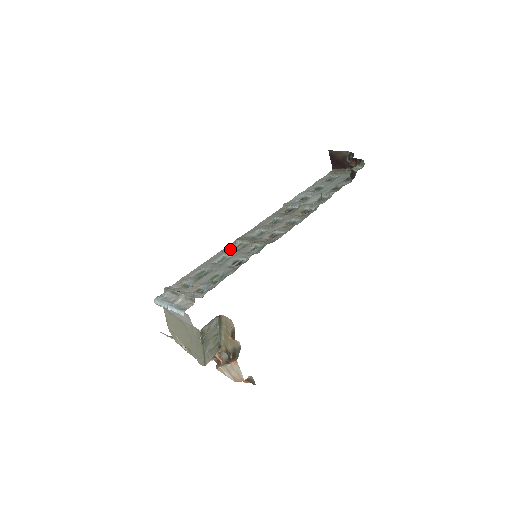
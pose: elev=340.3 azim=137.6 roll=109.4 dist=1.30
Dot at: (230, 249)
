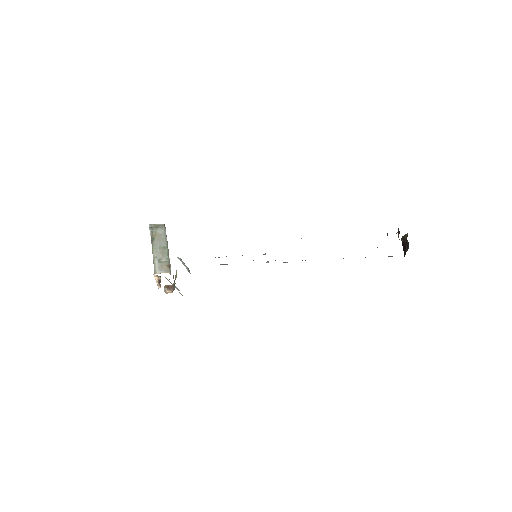
Dot at: occluded
